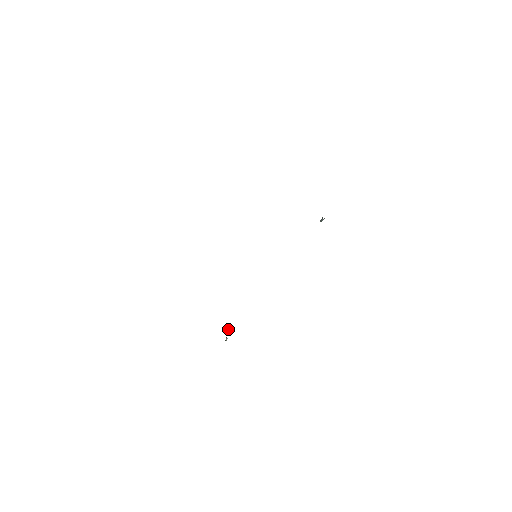
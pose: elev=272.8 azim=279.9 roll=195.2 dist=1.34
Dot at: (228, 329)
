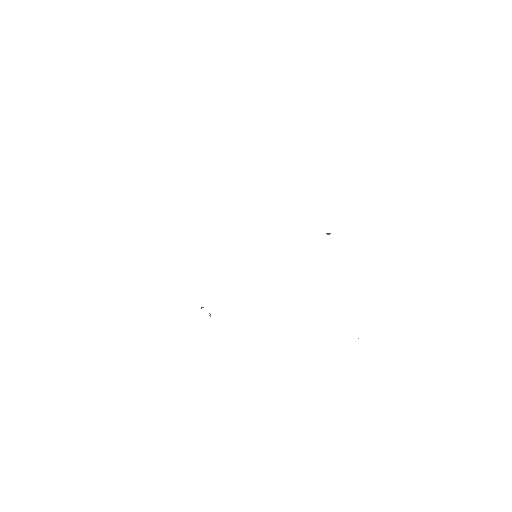
Dot at: (209, 313)
